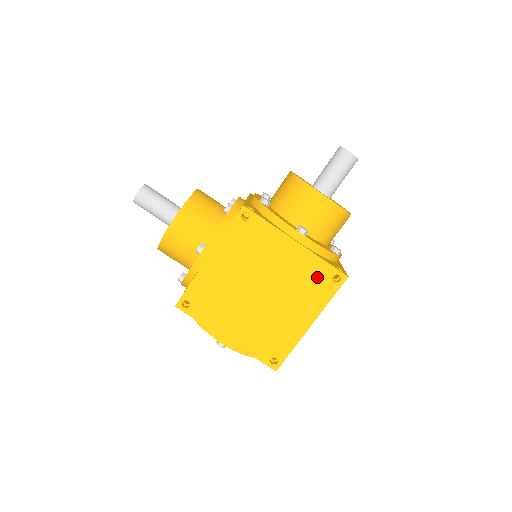
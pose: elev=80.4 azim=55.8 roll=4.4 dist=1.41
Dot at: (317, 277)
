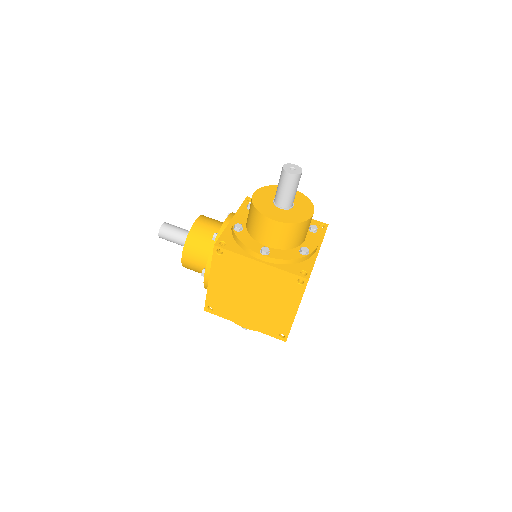
Dot at: (286, 283)
